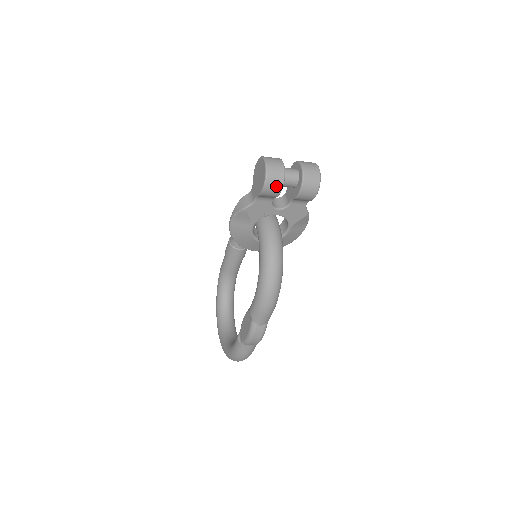
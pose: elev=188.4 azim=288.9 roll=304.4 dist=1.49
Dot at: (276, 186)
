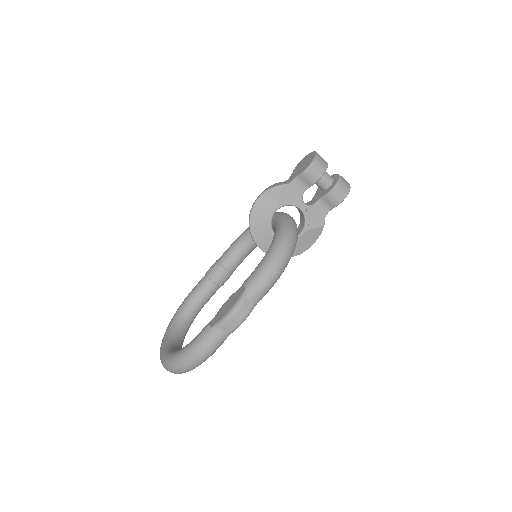
Dot at: (319, 170)
